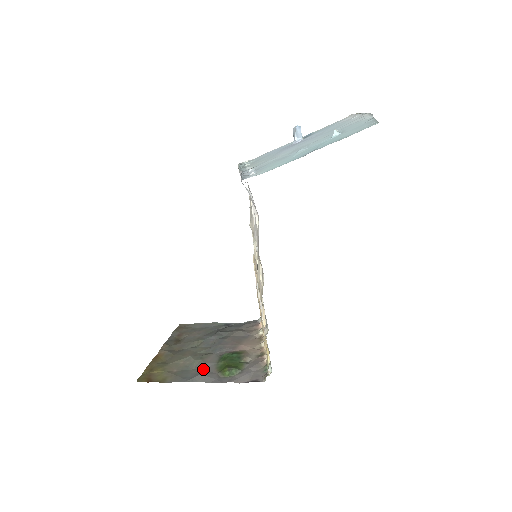
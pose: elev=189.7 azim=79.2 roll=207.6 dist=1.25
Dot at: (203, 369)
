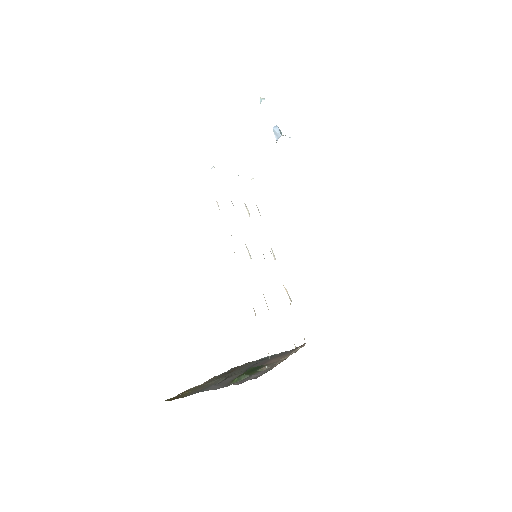
Dot at: (221, 382)
